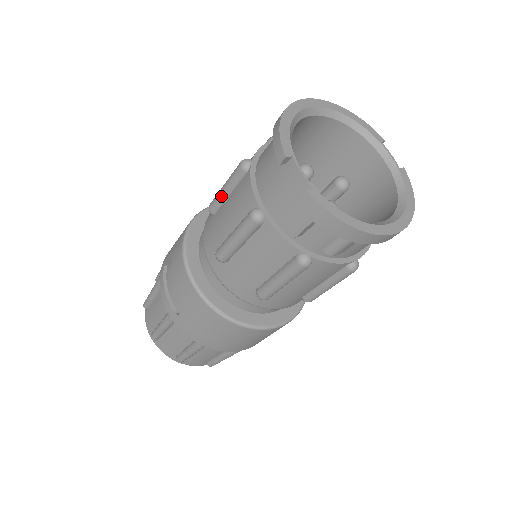
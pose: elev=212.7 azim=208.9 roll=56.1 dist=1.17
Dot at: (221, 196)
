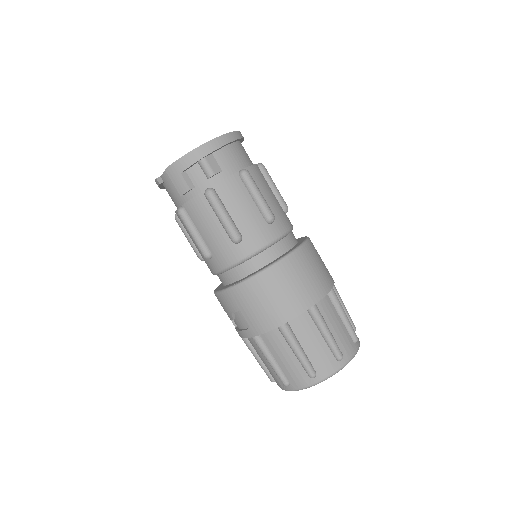
Dot at: (191, 244)
